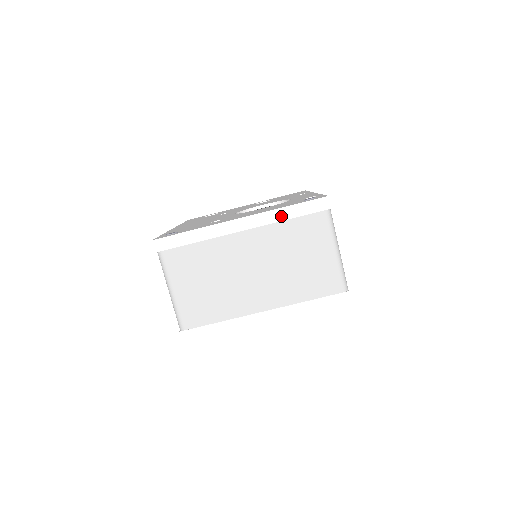
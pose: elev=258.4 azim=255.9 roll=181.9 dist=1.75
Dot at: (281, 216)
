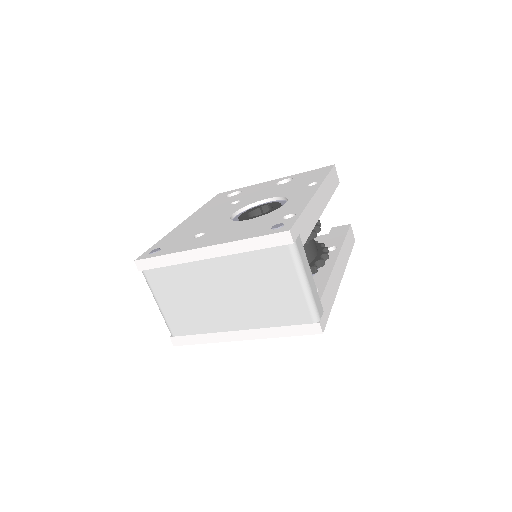
Dot at: (244, 247)
